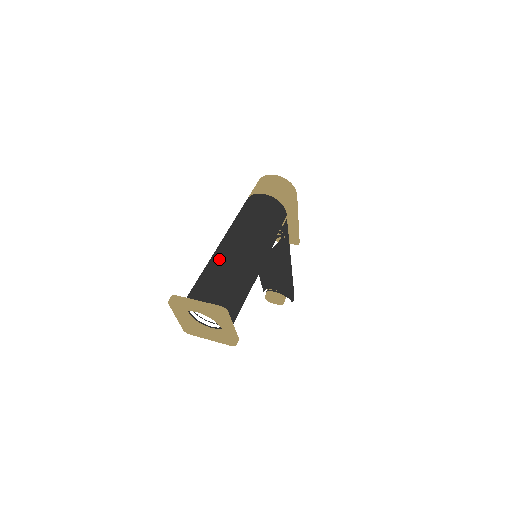
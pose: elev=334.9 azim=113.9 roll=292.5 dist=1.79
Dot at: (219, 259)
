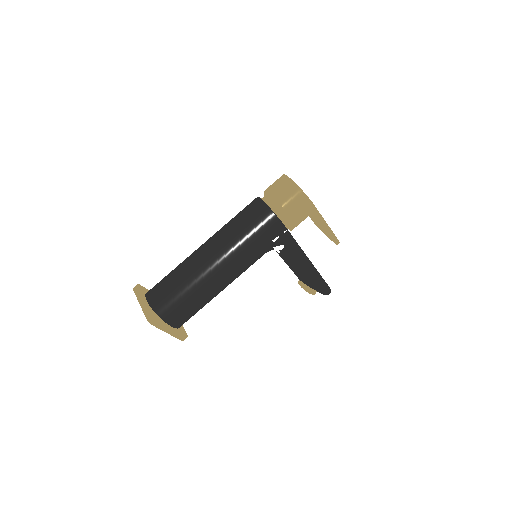
Dot at: (185, 264)
